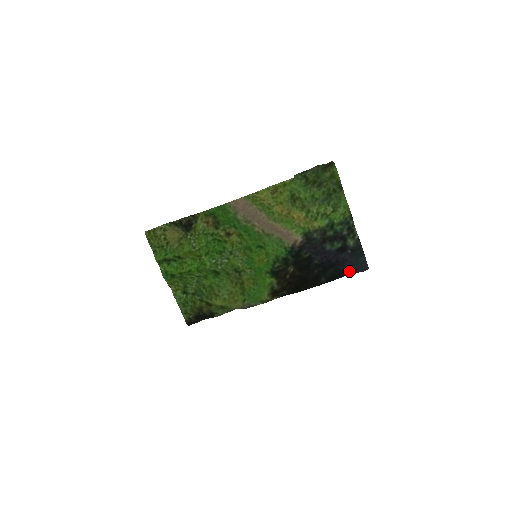
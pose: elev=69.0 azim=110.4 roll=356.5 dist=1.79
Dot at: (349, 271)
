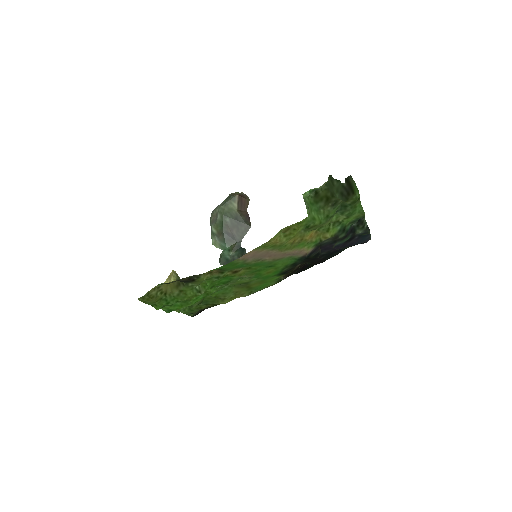
Dot at: occluded
